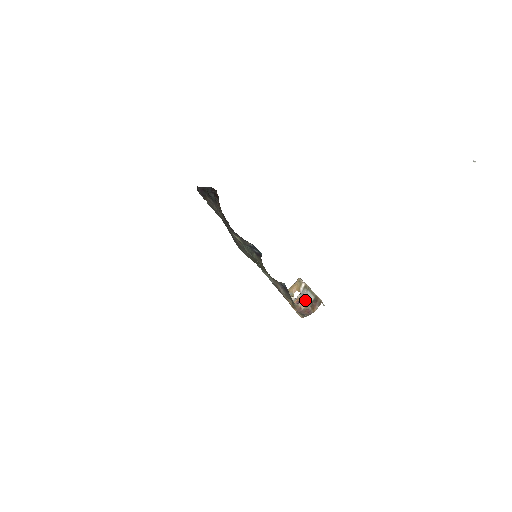
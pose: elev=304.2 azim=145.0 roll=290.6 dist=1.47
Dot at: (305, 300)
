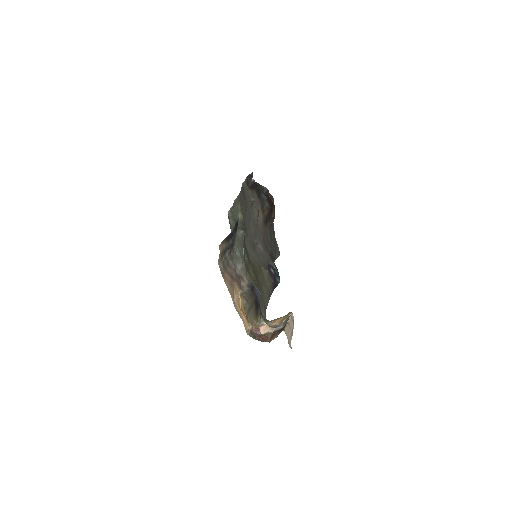
Dot at: (273, 328)
